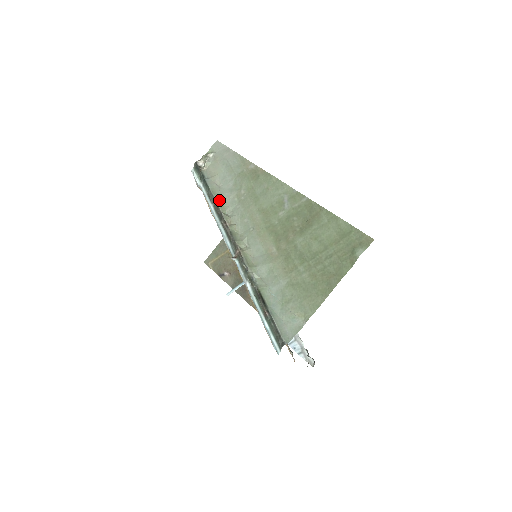
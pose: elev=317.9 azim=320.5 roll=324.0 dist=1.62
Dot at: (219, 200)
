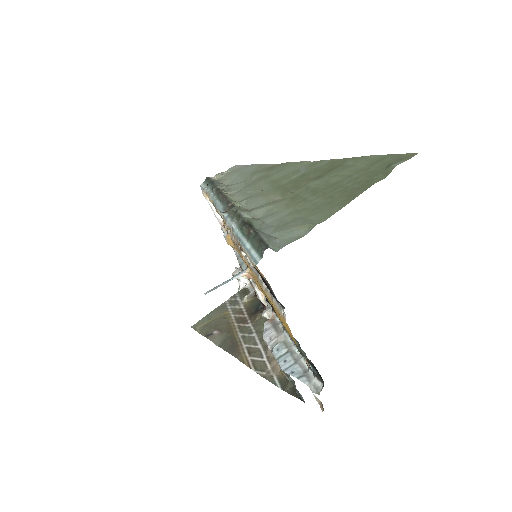
Dot at: occluded
